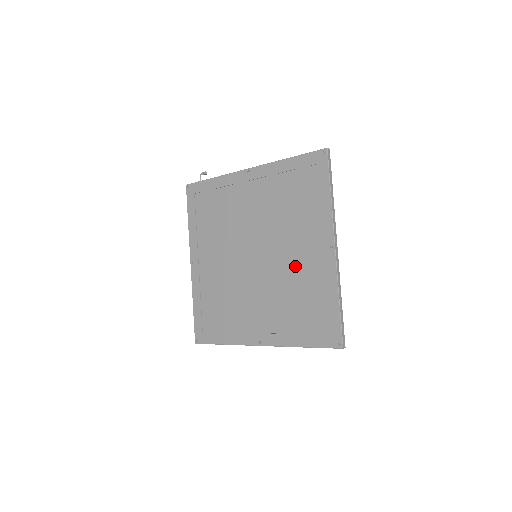
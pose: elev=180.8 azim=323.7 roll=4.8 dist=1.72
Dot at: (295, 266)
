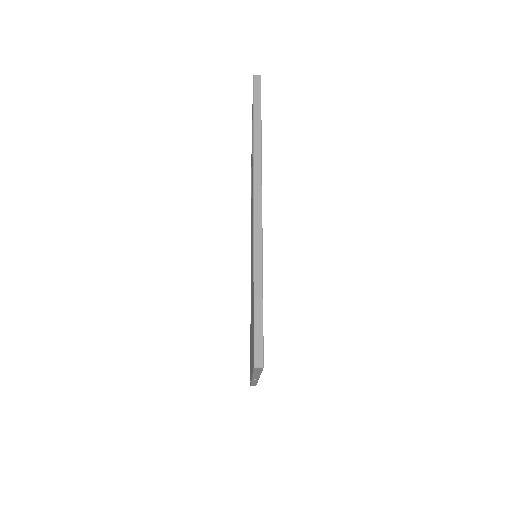
Dot at: occluded
